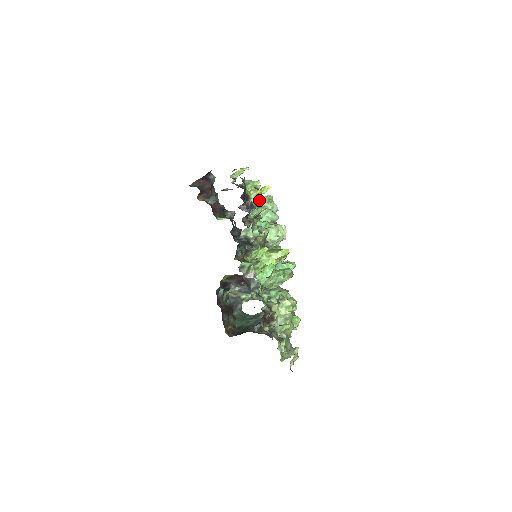
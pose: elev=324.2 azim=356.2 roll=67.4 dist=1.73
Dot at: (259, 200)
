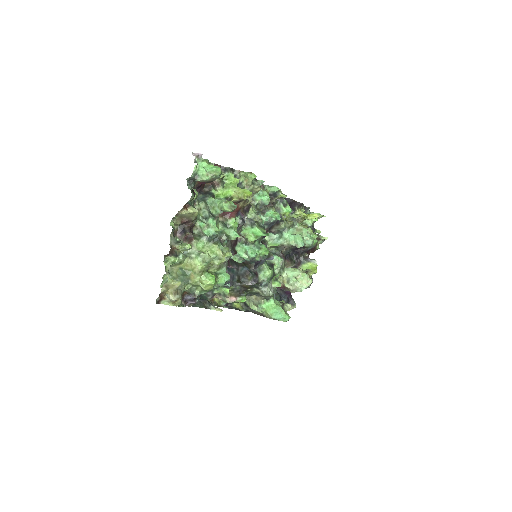
Dot at: (303, 226)
